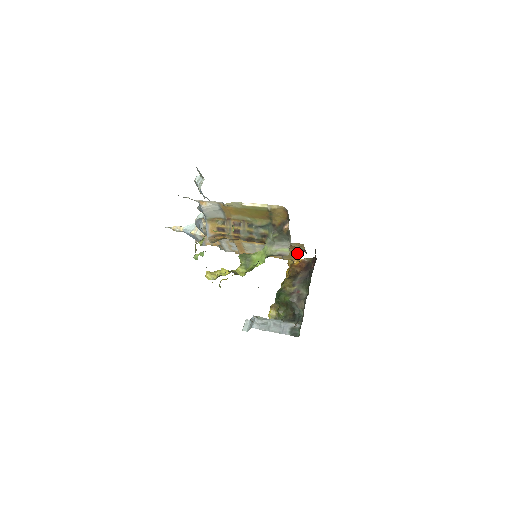
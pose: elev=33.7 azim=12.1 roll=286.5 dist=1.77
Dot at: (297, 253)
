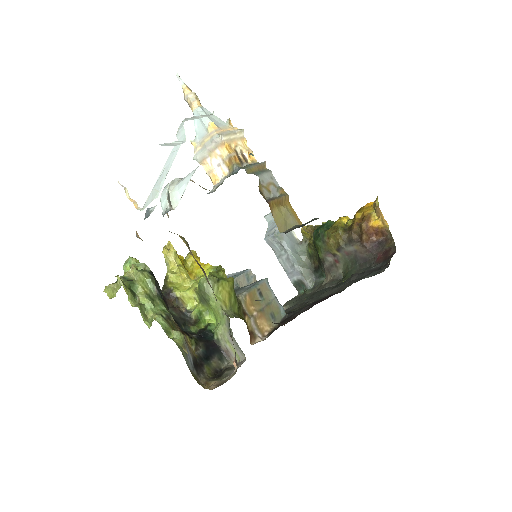
Dot at: occluded
